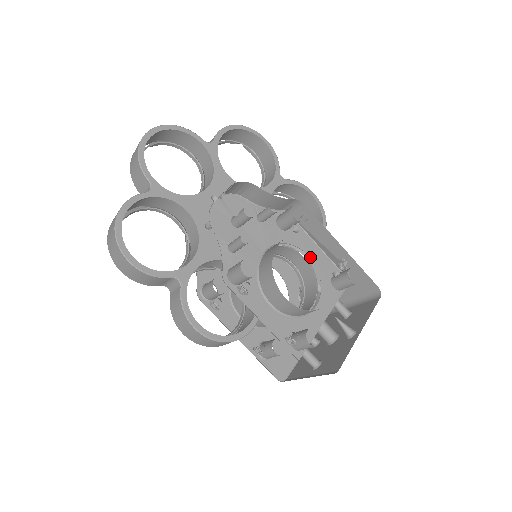
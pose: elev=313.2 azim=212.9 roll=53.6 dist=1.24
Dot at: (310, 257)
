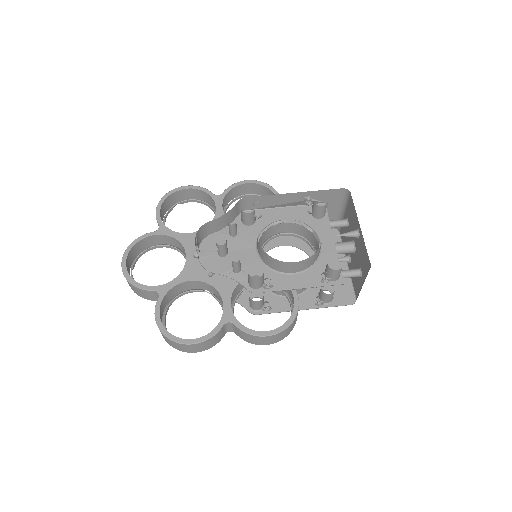
Dot at: (286, 219)
